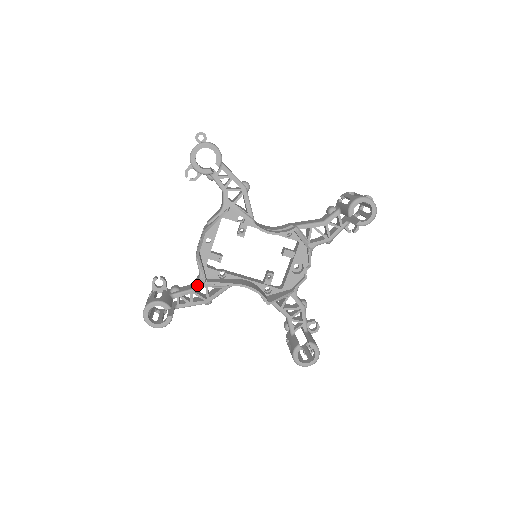
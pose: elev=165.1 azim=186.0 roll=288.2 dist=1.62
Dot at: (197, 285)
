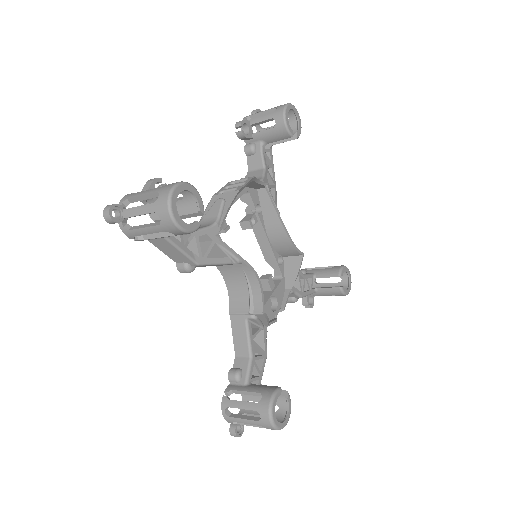
Dot at: (207, 229)
